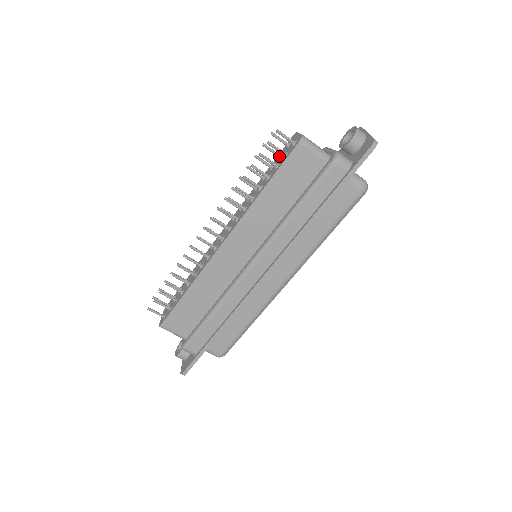
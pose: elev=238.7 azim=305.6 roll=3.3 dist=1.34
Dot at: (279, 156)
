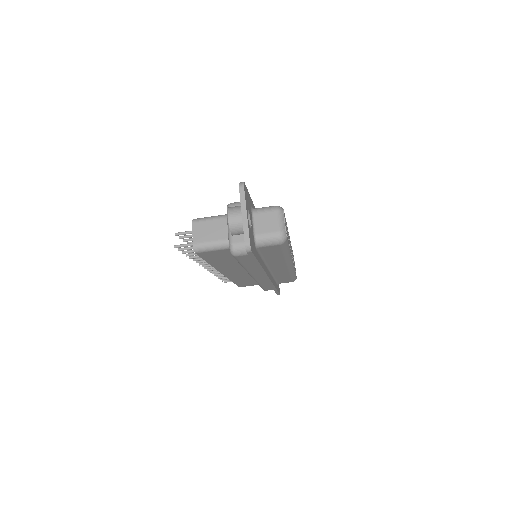
Dot at: occluded
